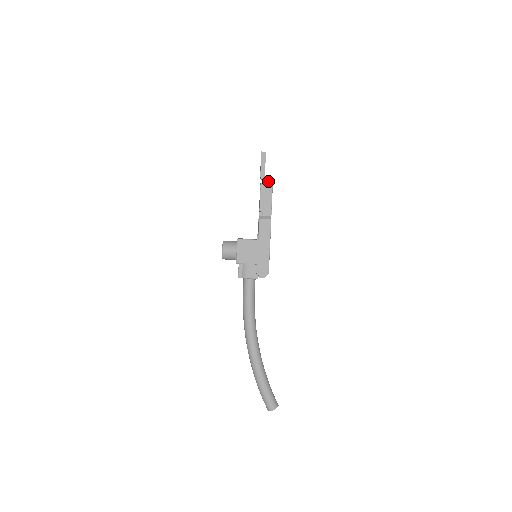
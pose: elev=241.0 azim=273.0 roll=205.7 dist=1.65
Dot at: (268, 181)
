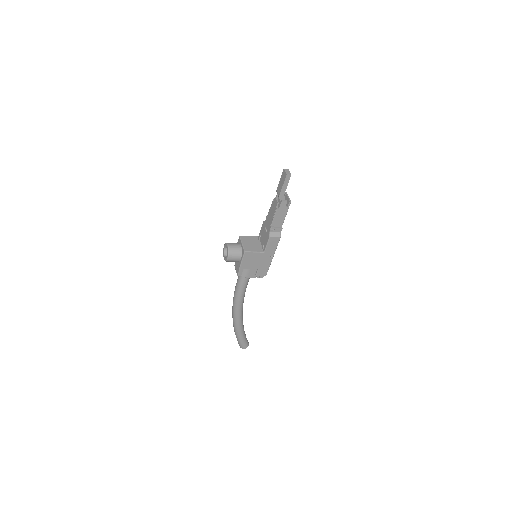
Dot at: (286, 203)
